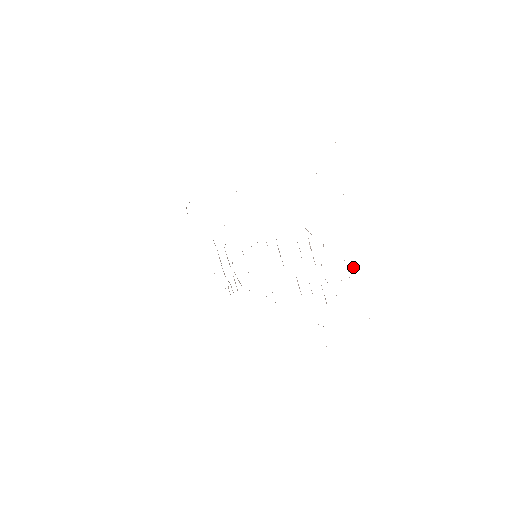
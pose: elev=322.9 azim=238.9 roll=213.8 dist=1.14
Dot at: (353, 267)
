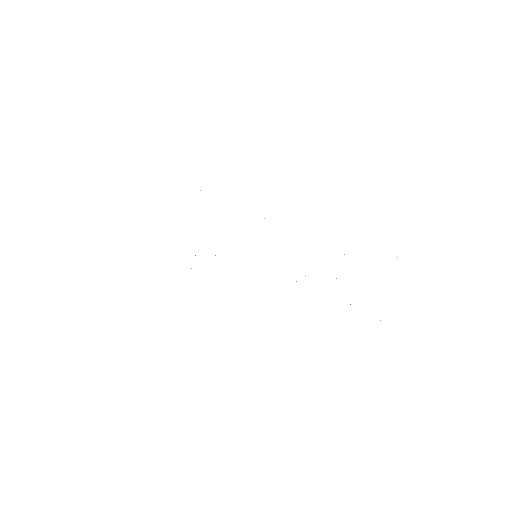
Dot at: occluded
